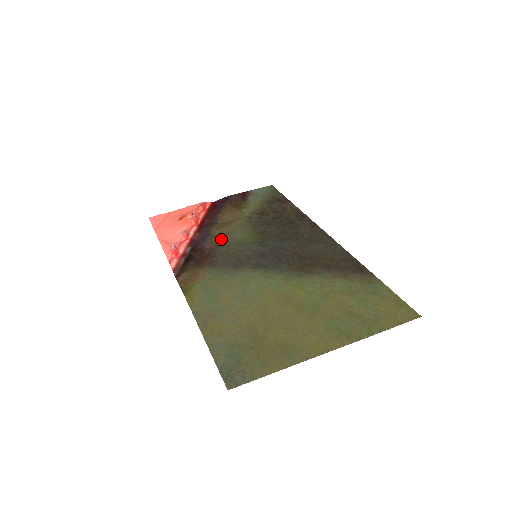
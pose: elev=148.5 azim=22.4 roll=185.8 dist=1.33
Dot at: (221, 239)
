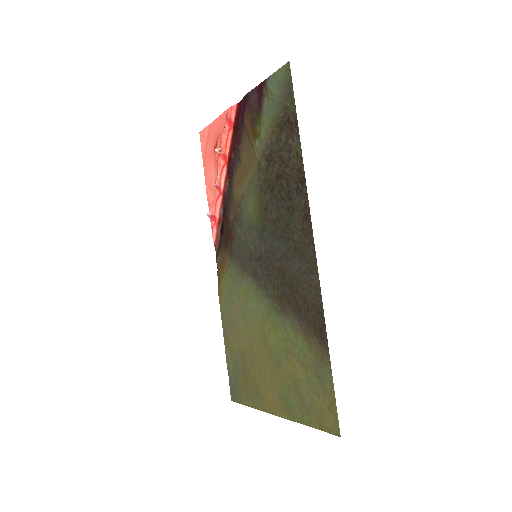
Dot at: (238, 207)
